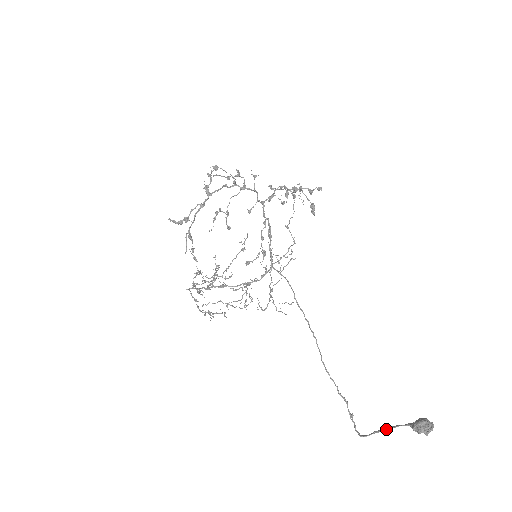
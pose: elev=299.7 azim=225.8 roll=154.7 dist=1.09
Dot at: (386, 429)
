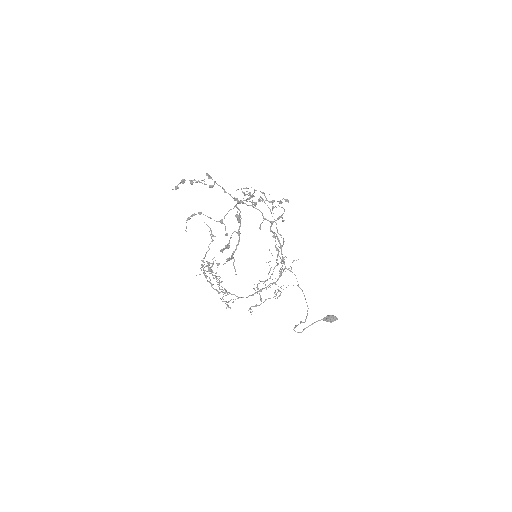
Dot at: occluded
